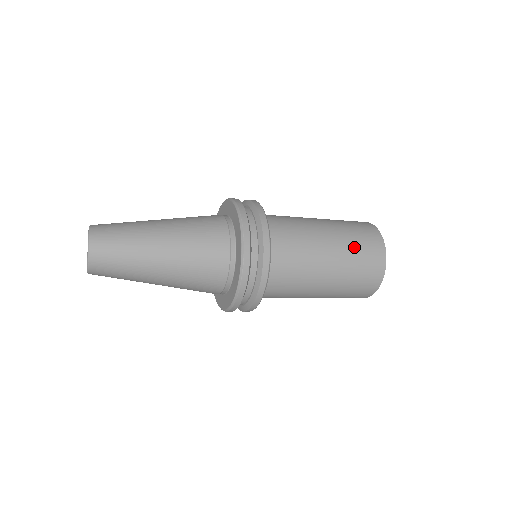
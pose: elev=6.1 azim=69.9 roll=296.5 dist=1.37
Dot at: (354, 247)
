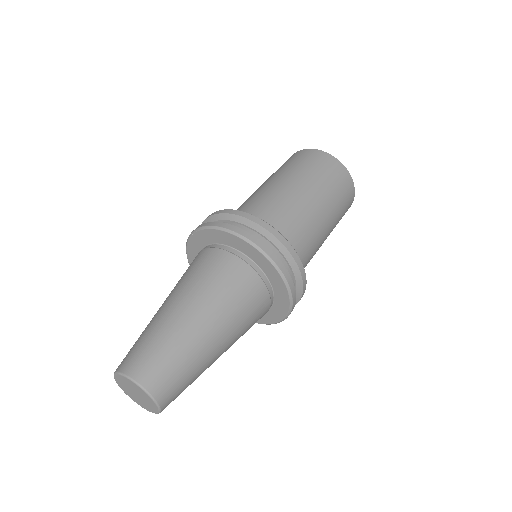
Dot at: occluded
